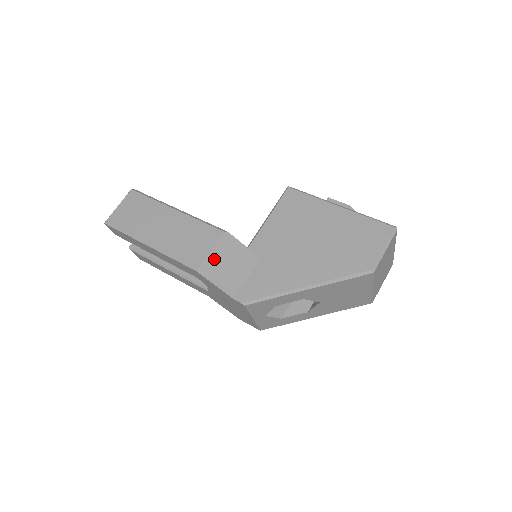
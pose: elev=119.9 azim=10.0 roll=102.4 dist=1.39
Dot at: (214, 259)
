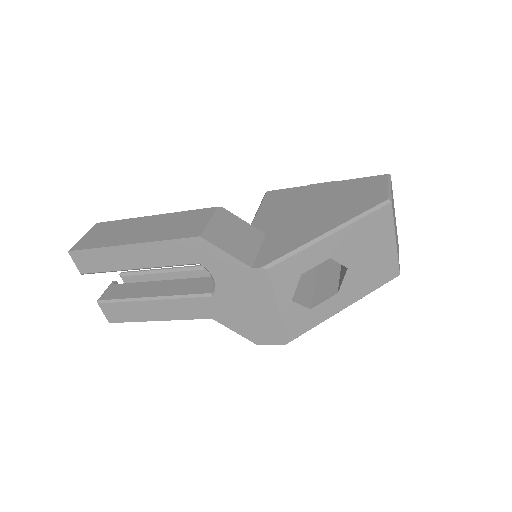
Dot at: (216, 228)
